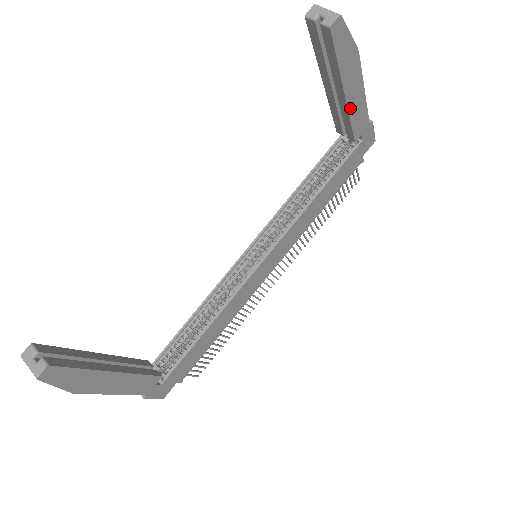
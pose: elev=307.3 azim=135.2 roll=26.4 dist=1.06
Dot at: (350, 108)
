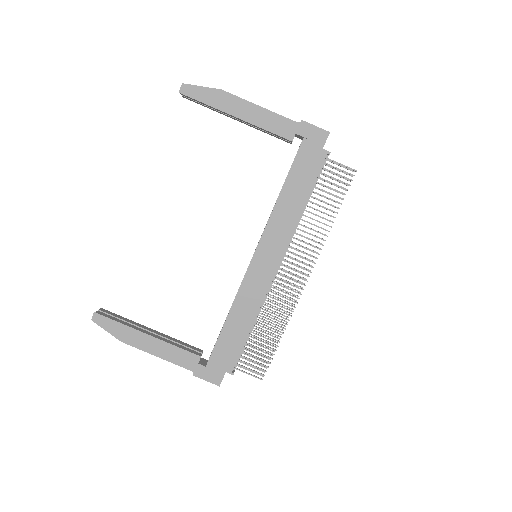
Dot at: (254, 122)
